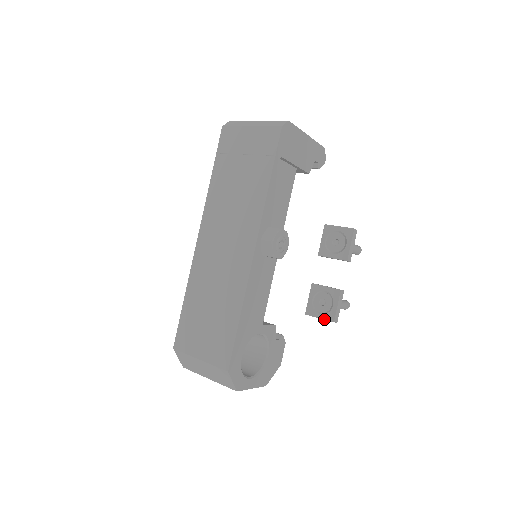
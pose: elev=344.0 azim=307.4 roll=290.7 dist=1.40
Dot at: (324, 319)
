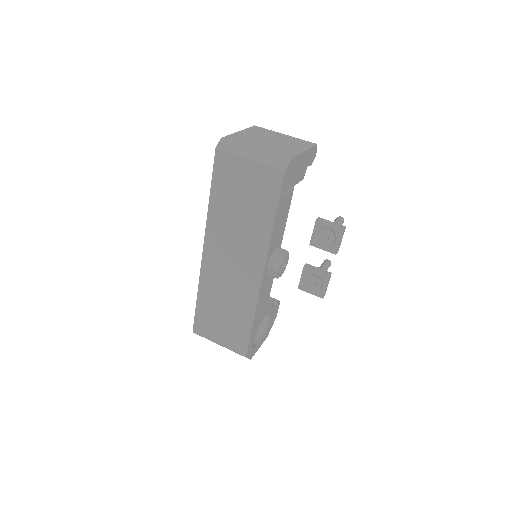
Dot at: (315, 295)
